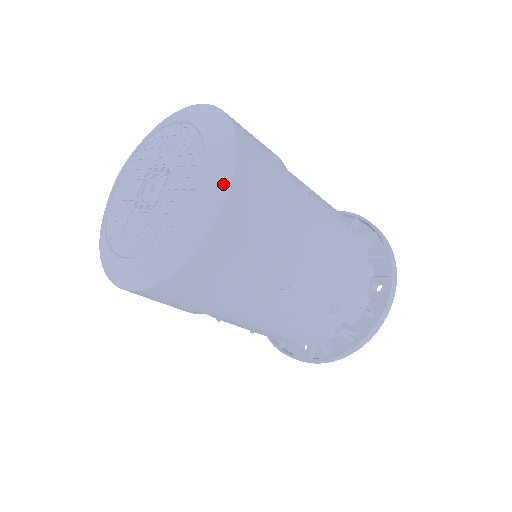
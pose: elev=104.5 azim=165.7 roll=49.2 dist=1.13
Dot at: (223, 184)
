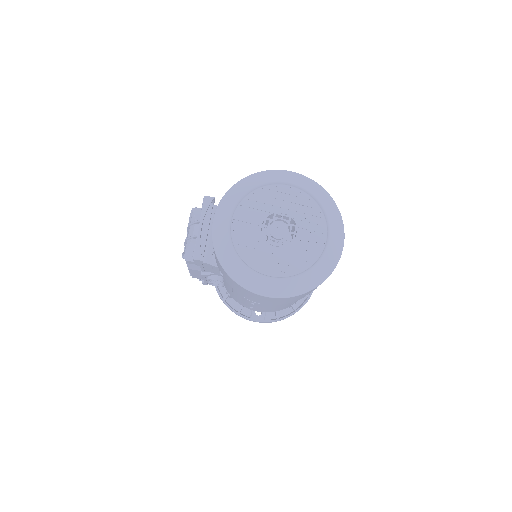
Dot at: (341, 242)
